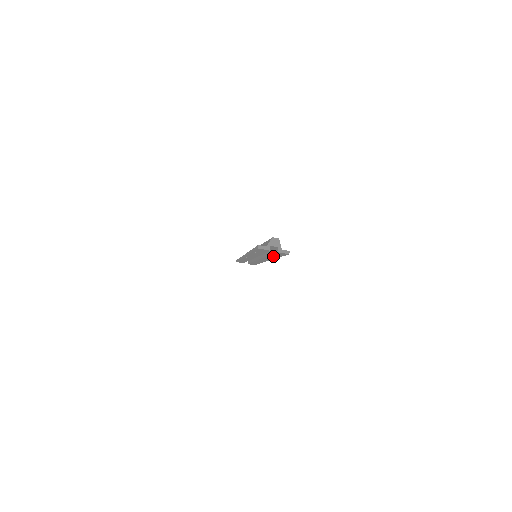
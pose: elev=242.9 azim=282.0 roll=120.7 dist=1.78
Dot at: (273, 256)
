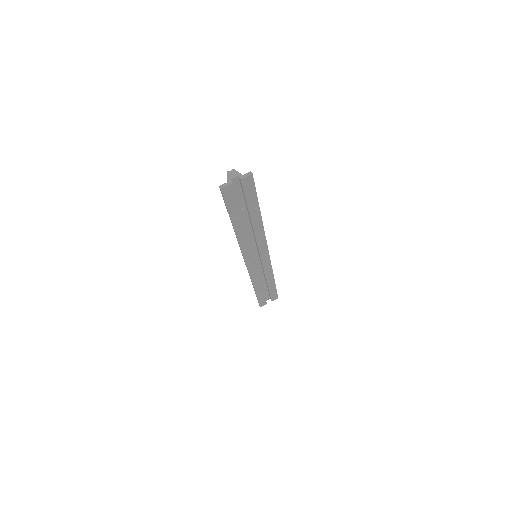
Dot at: (254, 213)
